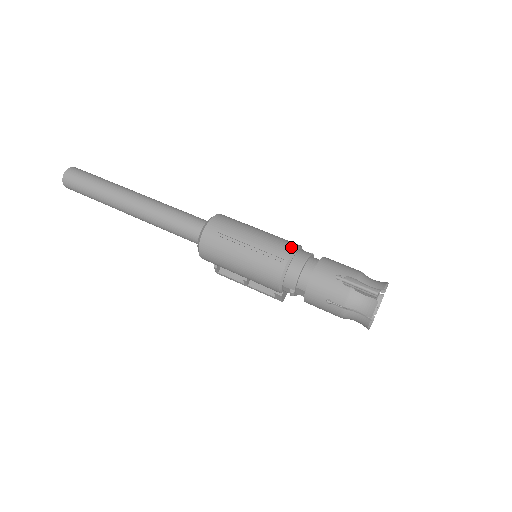
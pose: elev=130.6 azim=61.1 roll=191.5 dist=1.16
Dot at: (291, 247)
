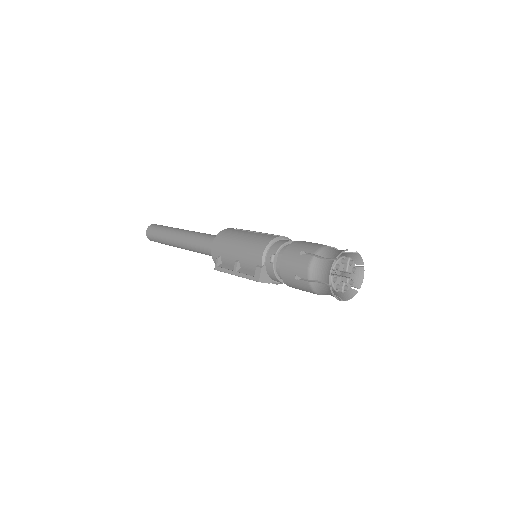
Dot at: occluded
